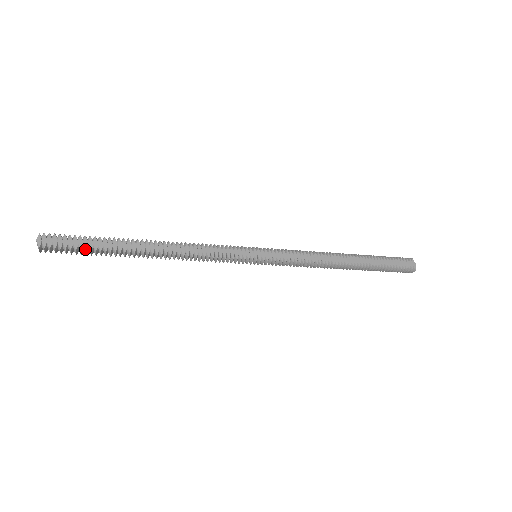
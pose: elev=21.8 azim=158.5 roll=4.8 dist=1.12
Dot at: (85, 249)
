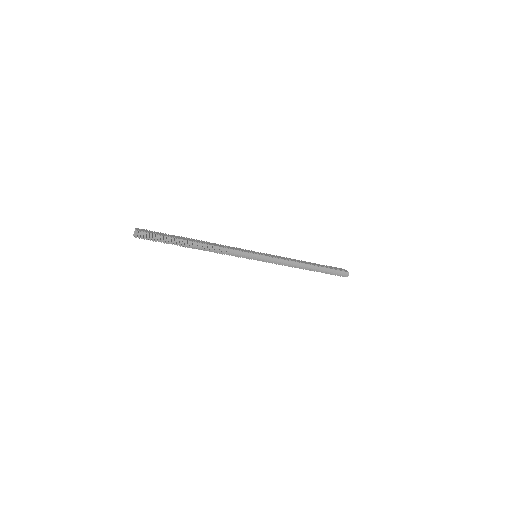
Dot at: (163, 236)
